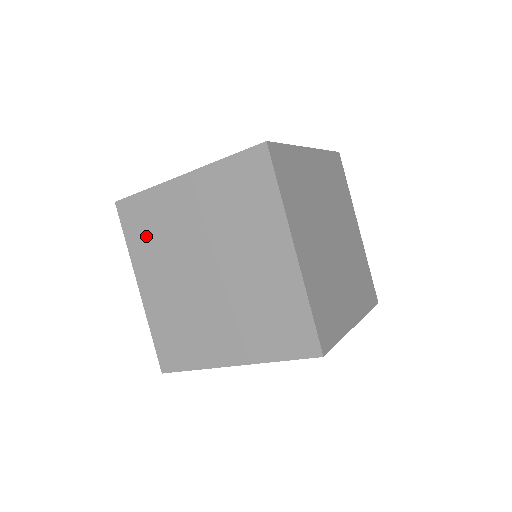
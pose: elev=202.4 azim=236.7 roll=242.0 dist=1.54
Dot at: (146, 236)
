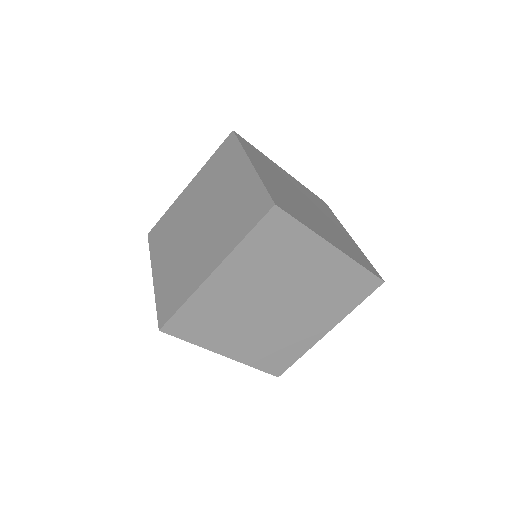
Dot at: occluded
